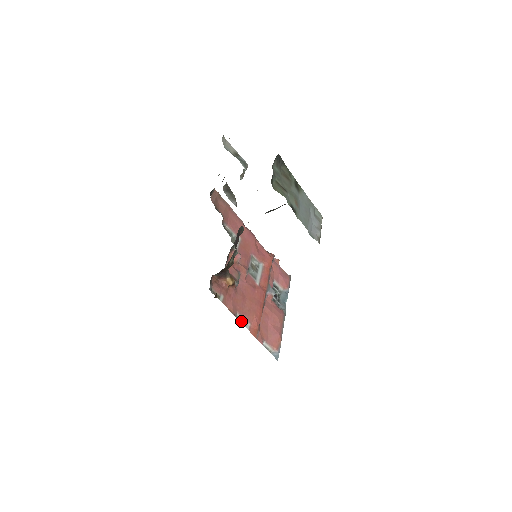
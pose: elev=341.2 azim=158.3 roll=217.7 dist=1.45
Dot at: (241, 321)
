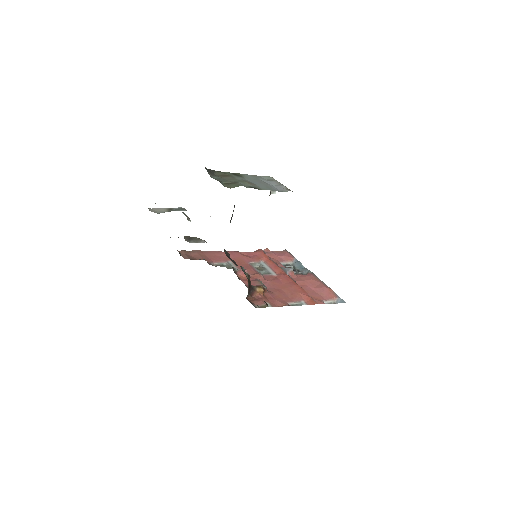
Dot at: (296, 305)
